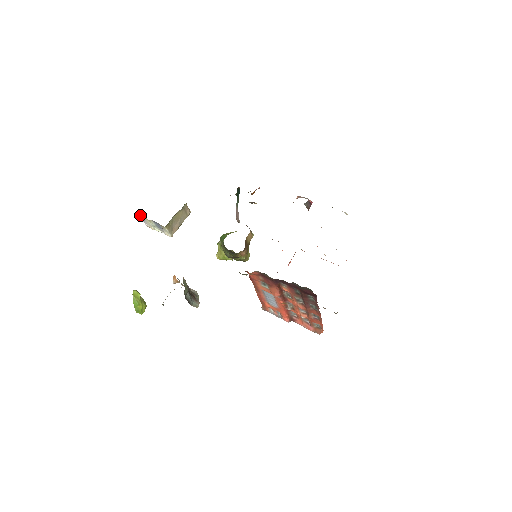
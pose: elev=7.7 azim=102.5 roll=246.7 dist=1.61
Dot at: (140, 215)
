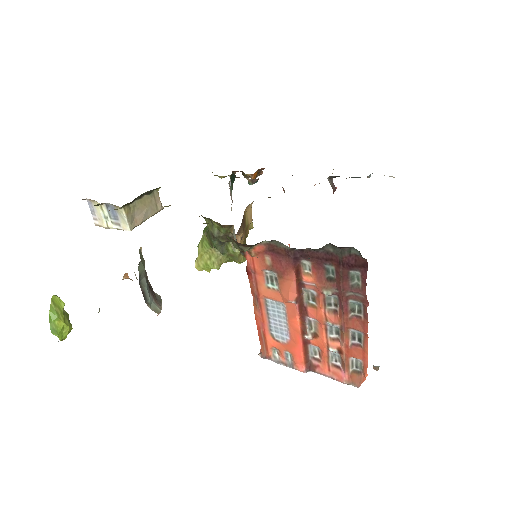
Dot at: (89, 202)
